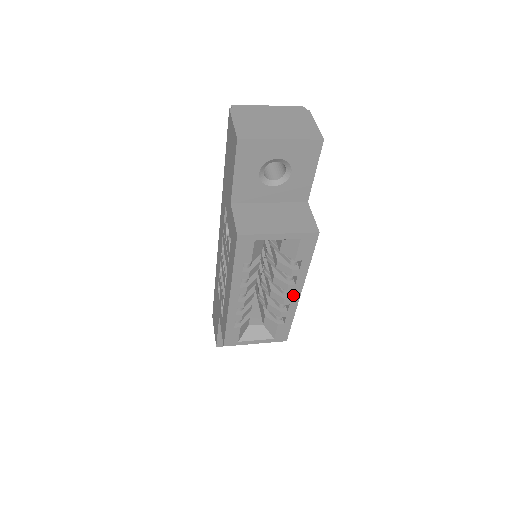
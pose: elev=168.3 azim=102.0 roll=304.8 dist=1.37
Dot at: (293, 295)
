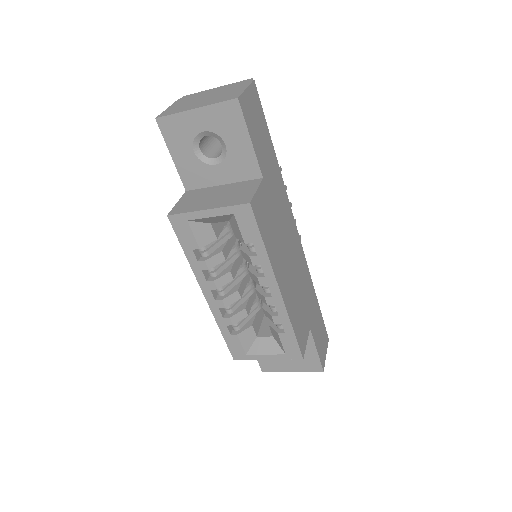
Dot at: (271, 292)
